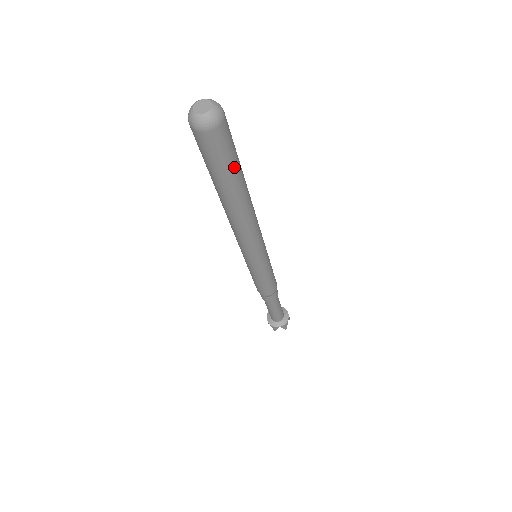
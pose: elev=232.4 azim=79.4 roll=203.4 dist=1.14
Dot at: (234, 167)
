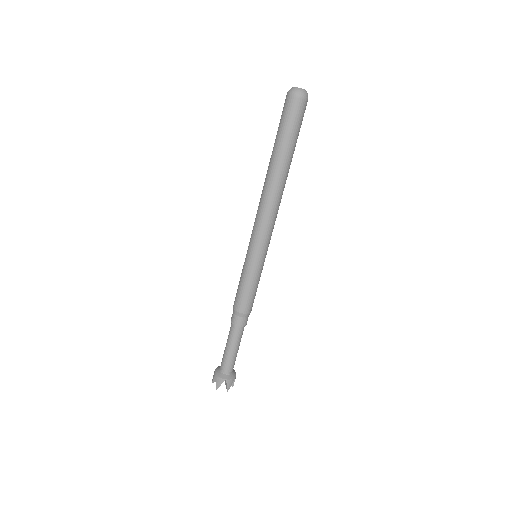
Dot at: (295, 139)
